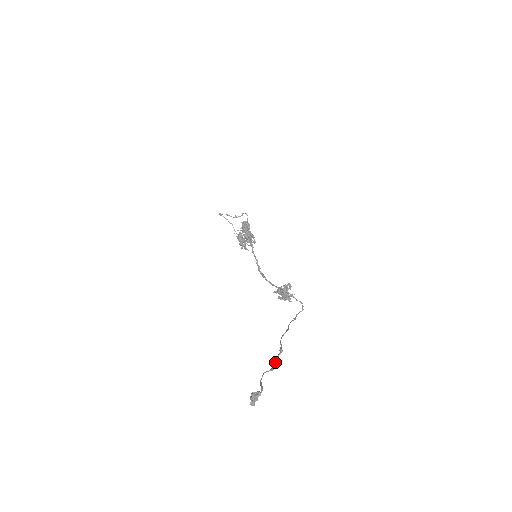
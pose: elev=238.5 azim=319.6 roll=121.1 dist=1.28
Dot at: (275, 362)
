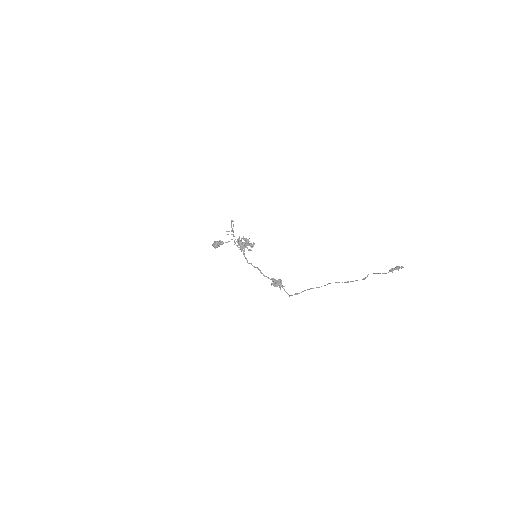
Dot at: occluded
